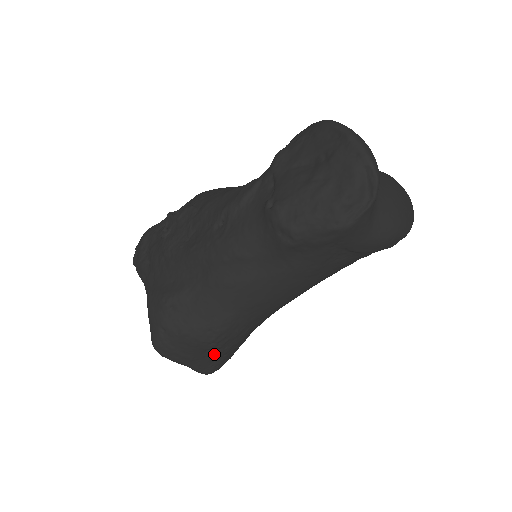
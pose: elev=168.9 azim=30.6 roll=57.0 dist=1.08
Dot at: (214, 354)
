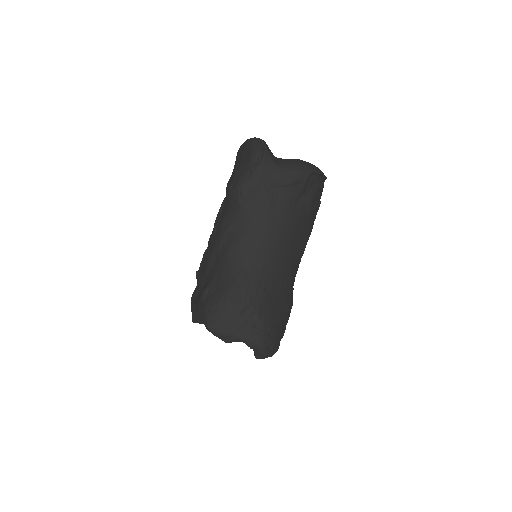
Dot at: (251, 317)
